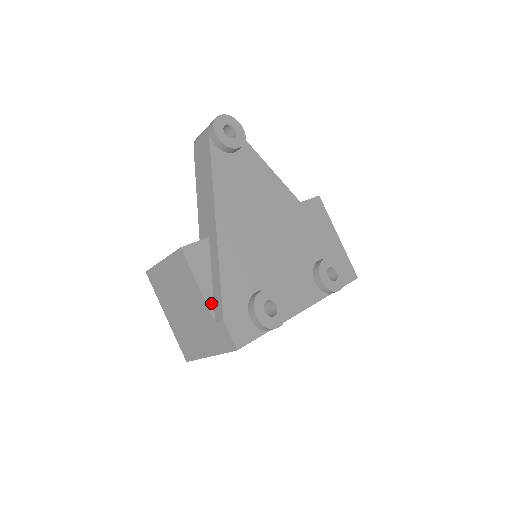
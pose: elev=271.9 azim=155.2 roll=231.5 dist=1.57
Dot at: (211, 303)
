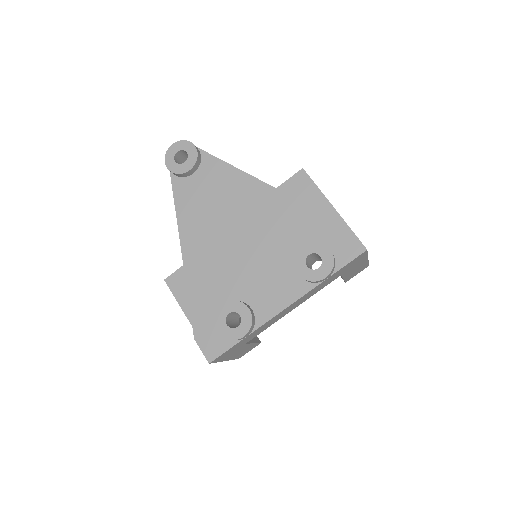
Dot at: occluded
